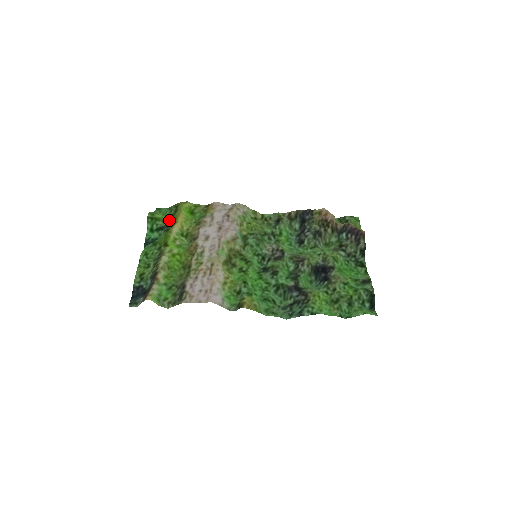
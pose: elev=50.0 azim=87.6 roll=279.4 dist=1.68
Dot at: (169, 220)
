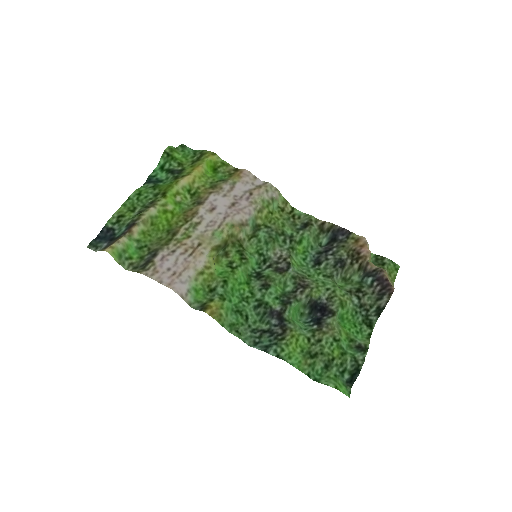
Dot at: (185, 166)
